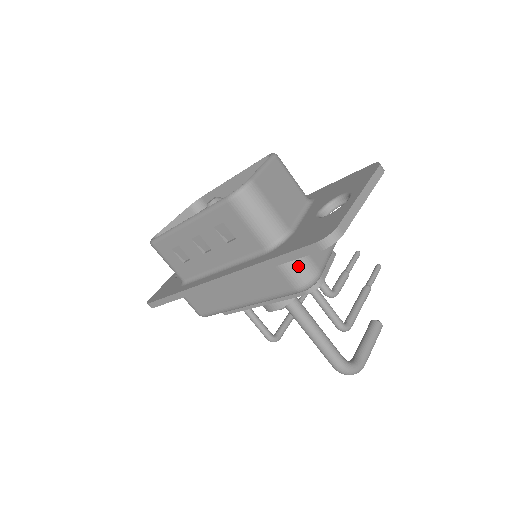
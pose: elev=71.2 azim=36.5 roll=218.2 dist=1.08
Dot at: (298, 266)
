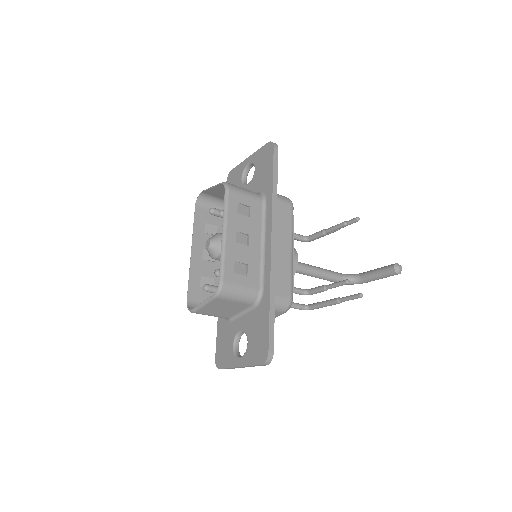
Dot at: occluded
